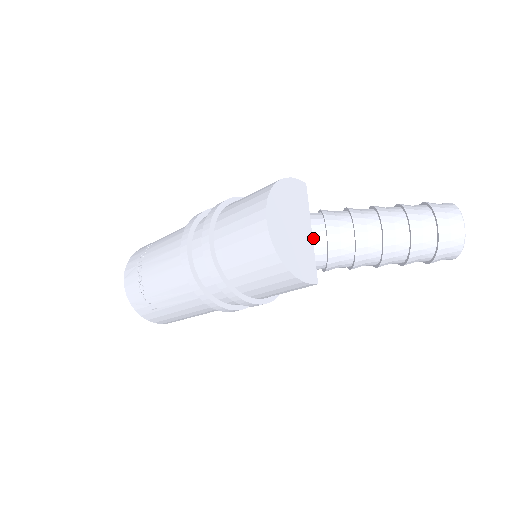
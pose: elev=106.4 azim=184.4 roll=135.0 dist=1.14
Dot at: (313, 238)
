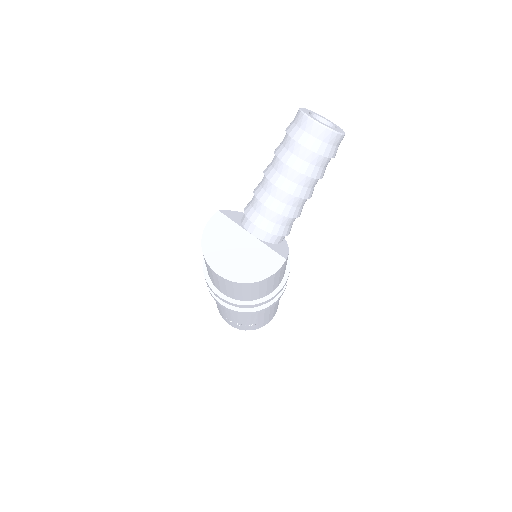
Dot at: (256, 237)
